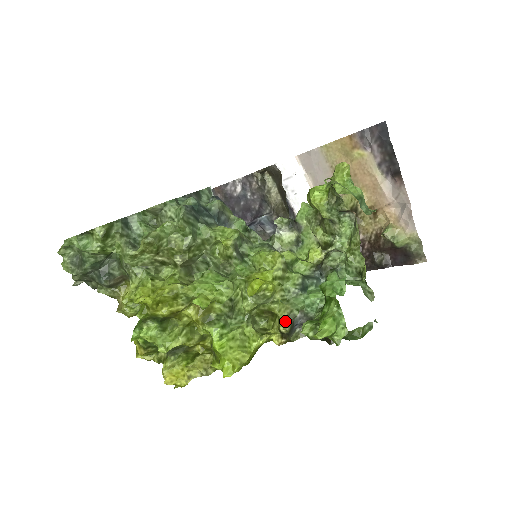
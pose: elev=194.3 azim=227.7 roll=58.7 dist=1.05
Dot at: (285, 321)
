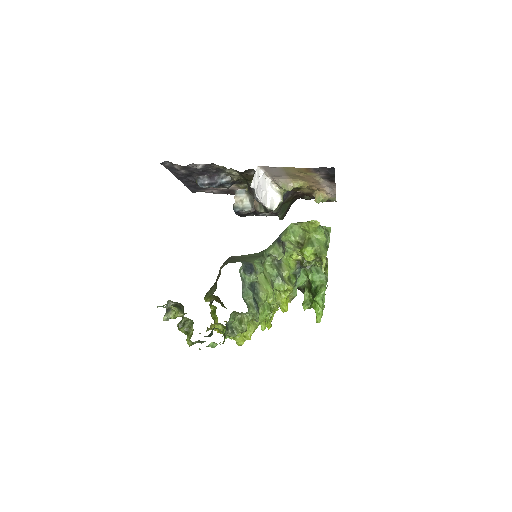
Dot at: (291, 300)
